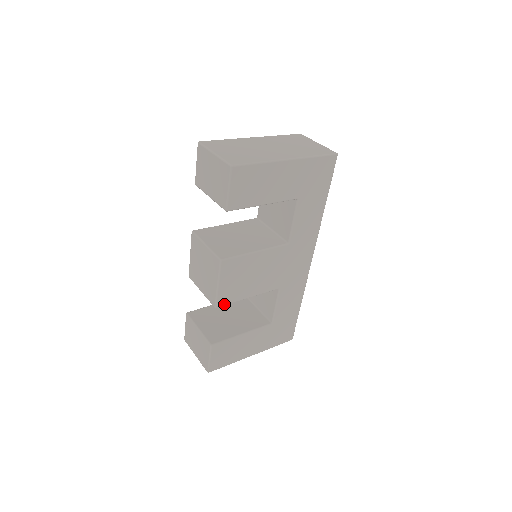
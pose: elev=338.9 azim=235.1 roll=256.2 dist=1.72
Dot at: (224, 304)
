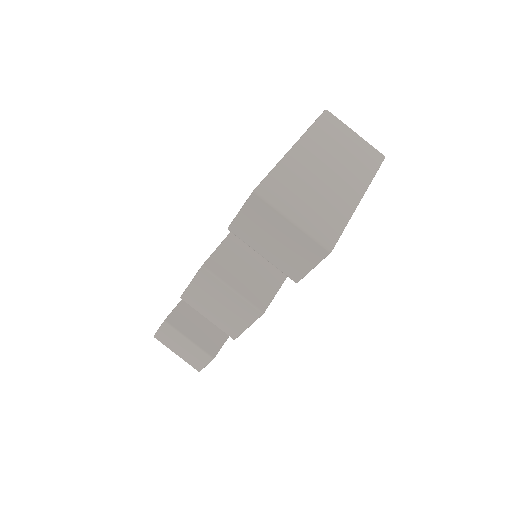
Dot at: occluded
